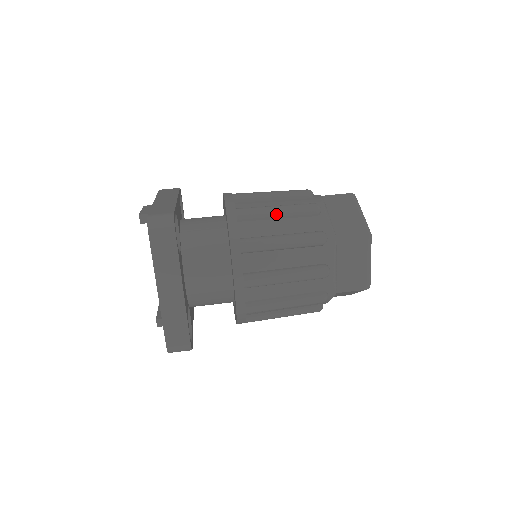
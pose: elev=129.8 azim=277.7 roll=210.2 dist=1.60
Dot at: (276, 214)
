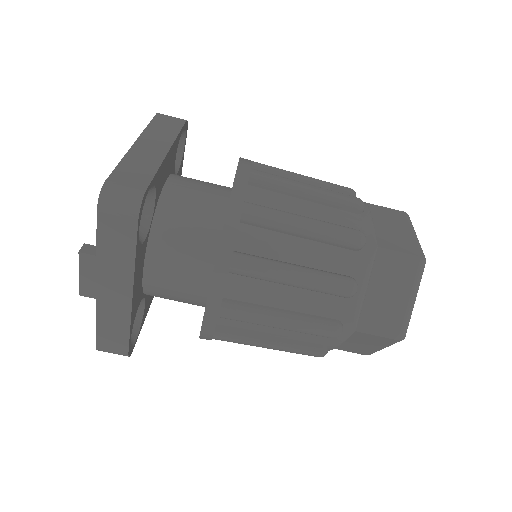
Dot at: occluded
